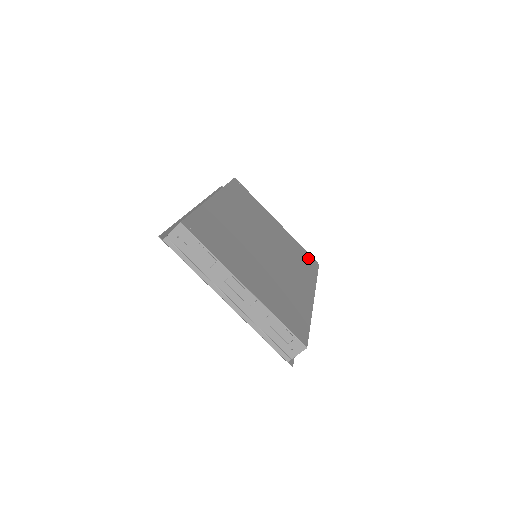
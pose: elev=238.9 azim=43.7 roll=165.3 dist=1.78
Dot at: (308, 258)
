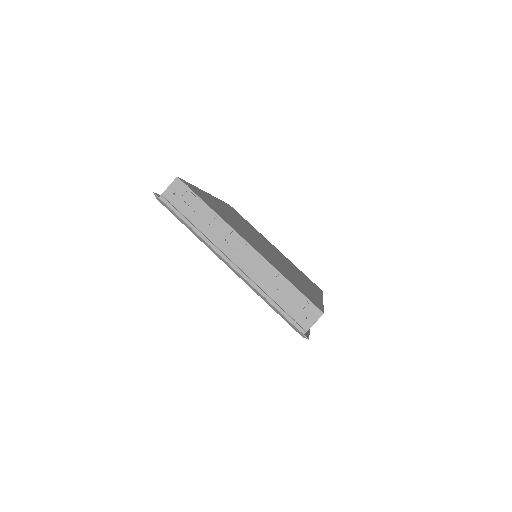
Dot at: occluded
